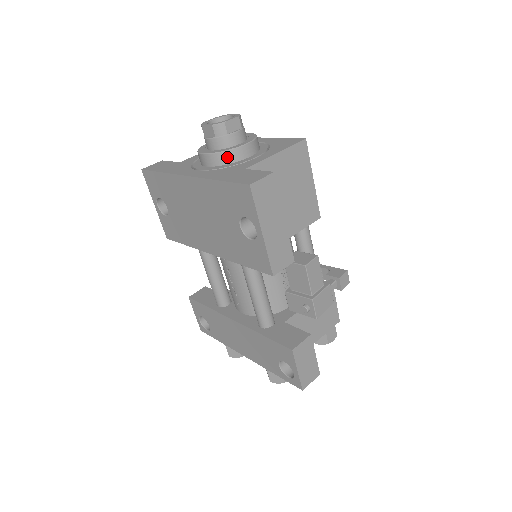
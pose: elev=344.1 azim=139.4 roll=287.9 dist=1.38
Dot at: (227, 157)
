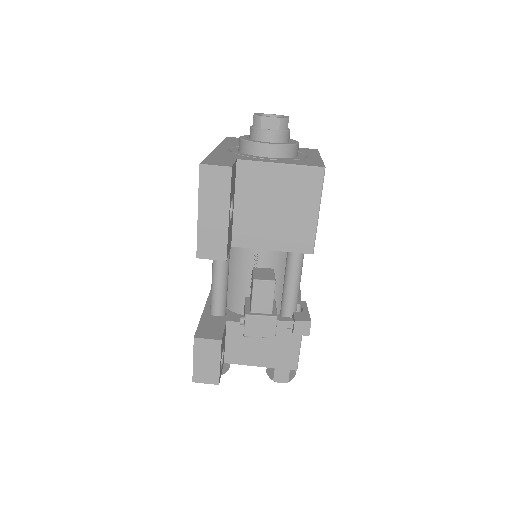
Dot at: (247, 147)
